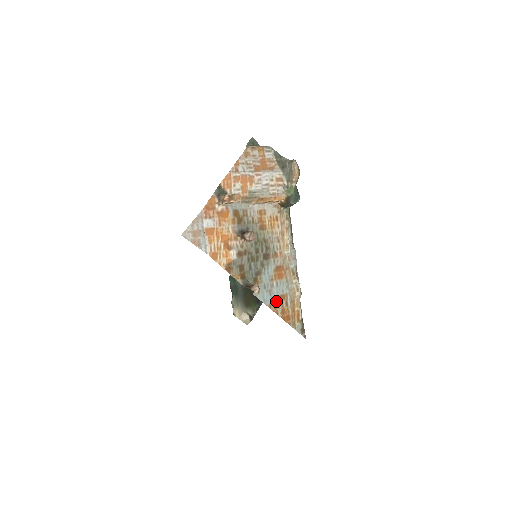
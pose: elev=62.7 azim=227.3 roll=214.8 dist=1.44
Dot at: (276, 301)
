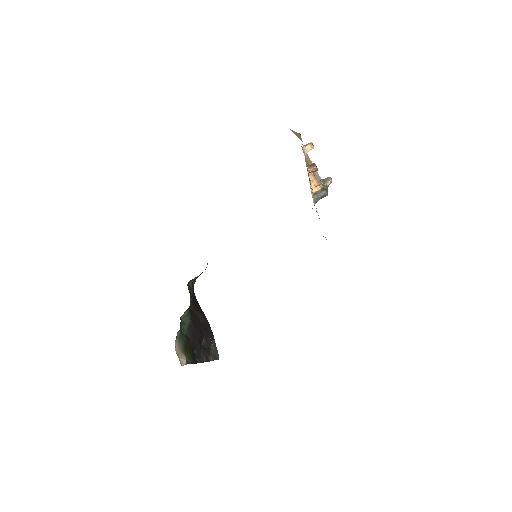
Dot at: occluded
